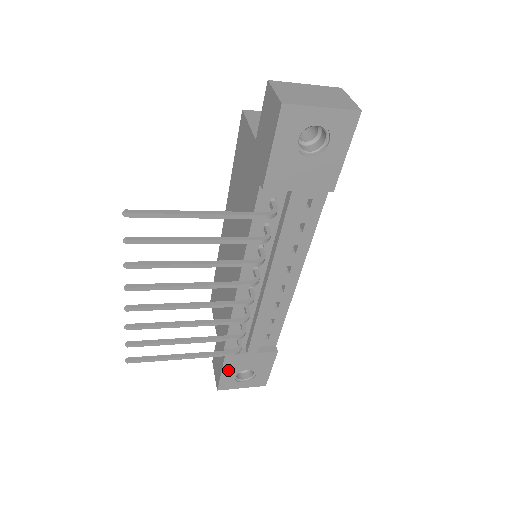
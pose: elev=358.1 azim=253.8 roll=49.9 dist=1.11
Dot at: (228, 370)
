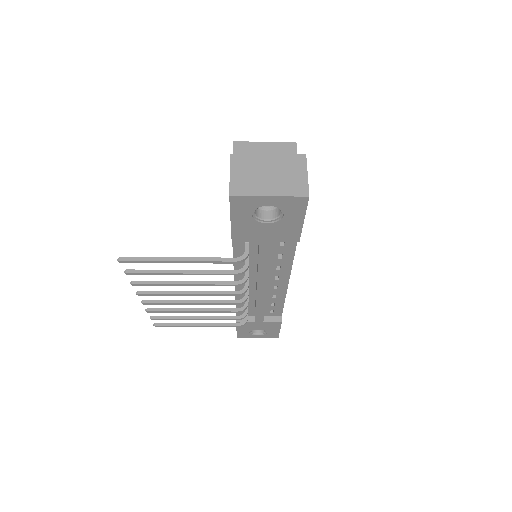
Dot at: (242, 329)
